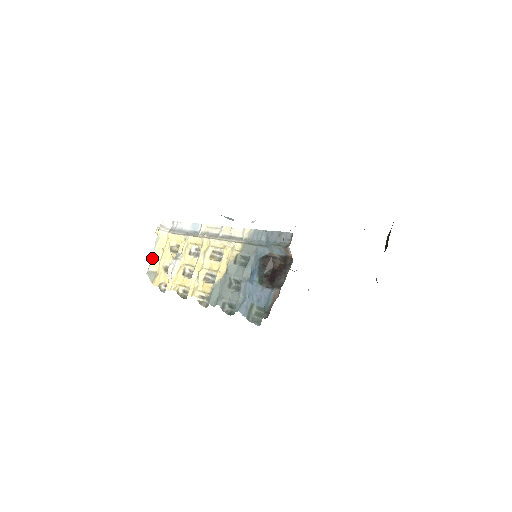
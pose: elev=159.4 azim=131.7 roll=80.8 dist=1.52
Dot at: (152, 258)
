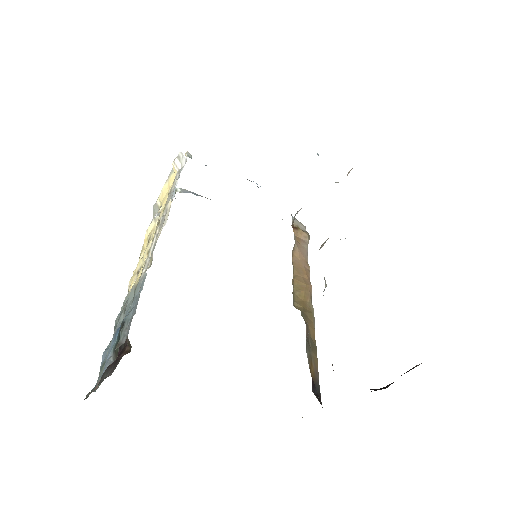
Dot at: (162, 190)
